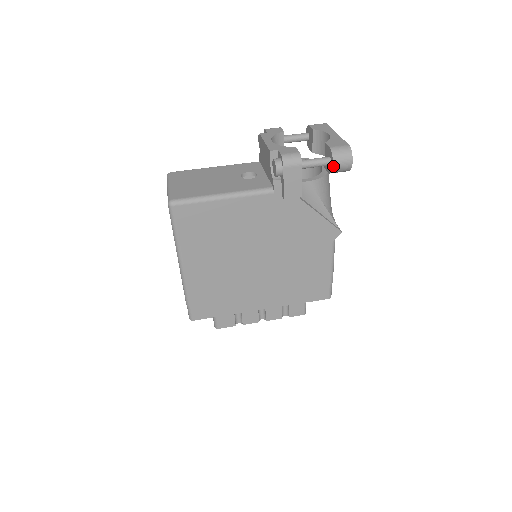
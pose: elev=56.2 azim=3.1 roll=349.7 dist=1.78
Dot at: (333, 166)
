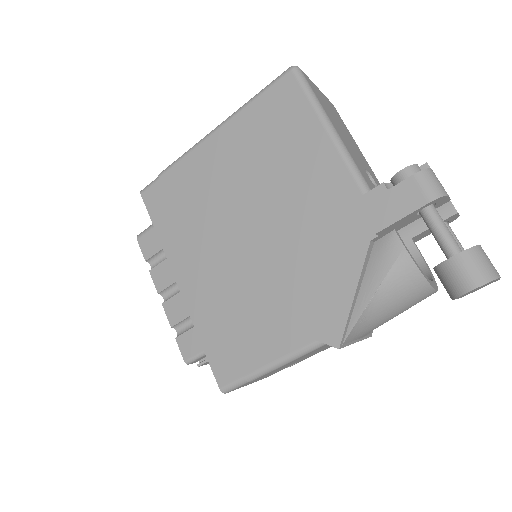
Dot at: (452, 257)
